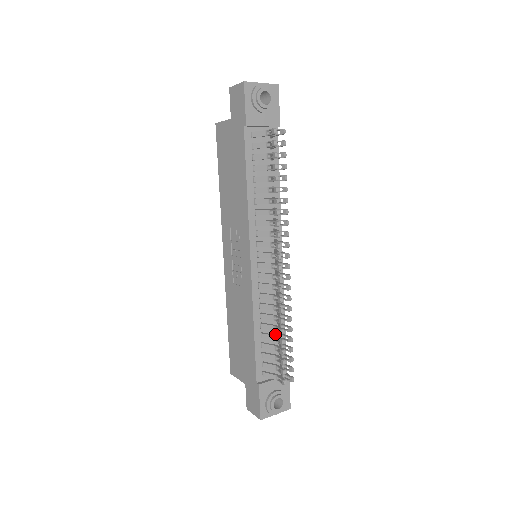
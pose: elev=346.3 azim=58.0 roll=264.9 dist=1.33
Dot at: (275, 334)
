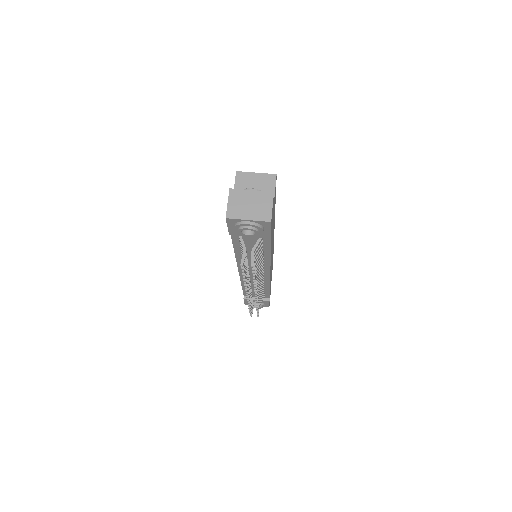
Dot at: occluded
